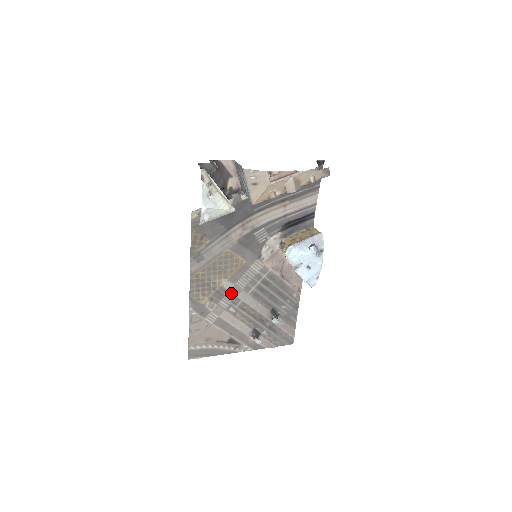
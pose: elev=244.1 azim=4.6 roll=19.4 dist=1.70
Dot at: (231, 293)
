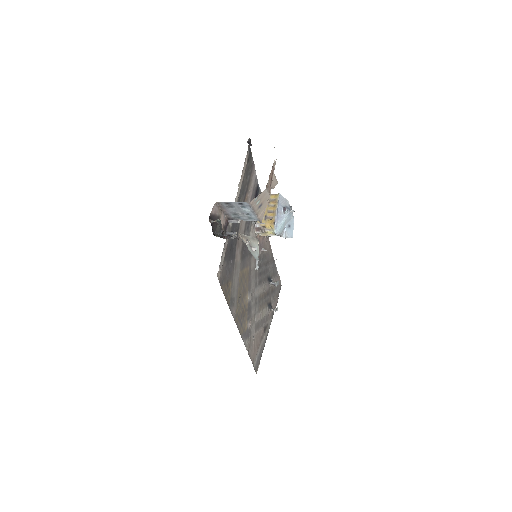
Dot at: (252, 300)
